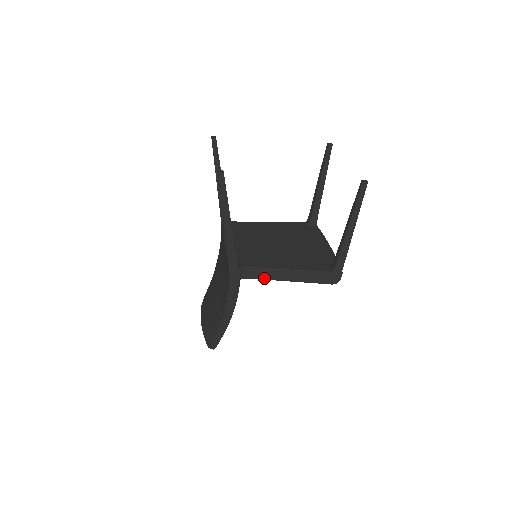
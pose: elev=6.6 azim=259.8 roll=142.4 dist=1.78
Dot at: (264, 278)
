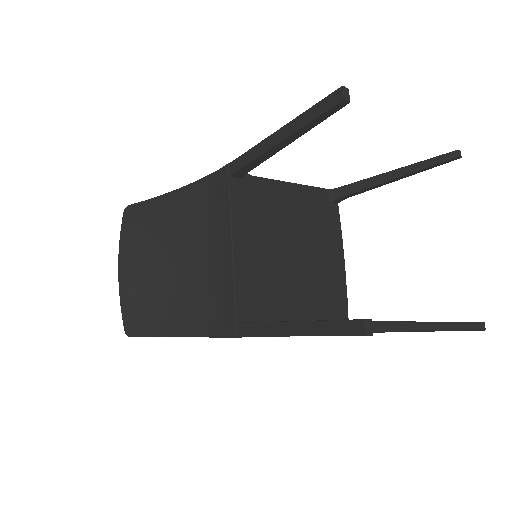
Dot at: occluded
